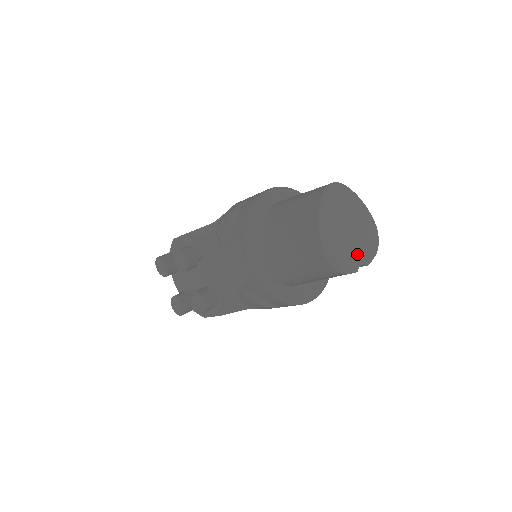
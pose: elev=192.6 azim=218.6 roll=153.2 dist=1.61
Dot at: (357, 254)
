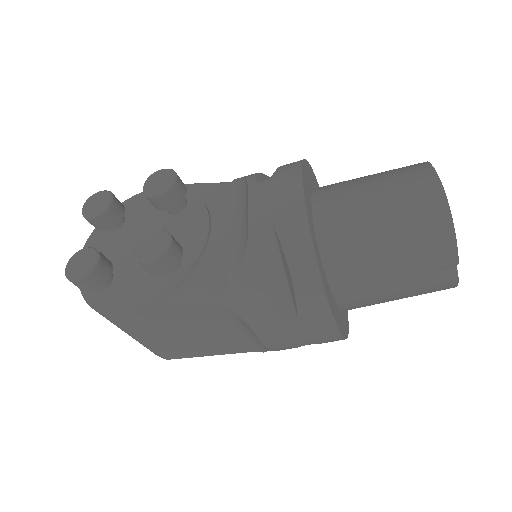
Dot at: occluded
